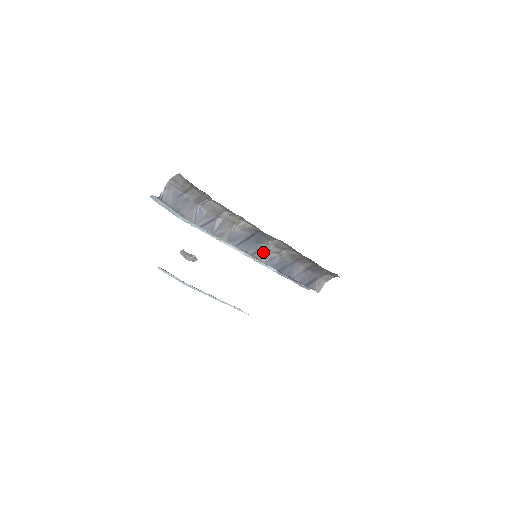
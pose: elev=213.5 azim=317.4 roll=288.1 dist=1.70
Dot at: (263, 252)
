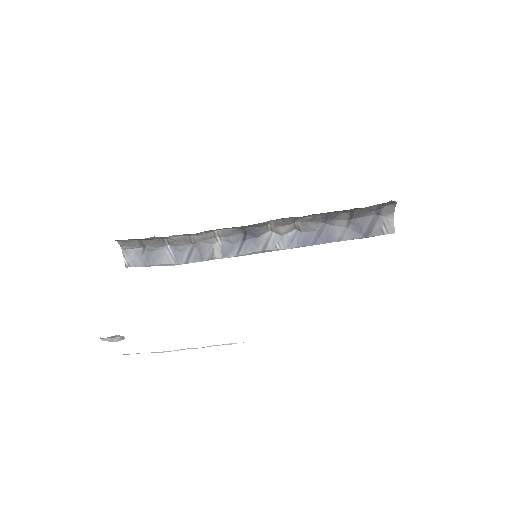
Dot at: (274, 240)
